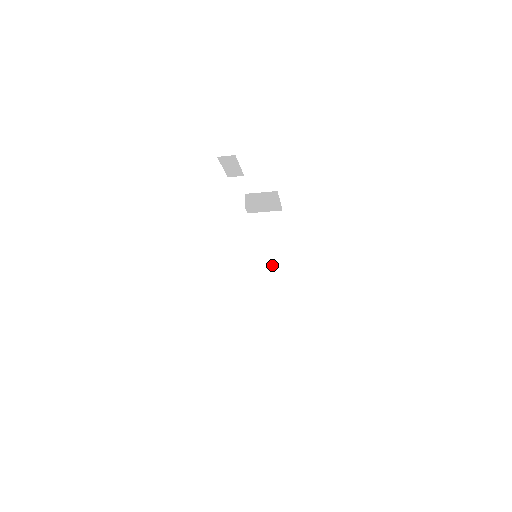
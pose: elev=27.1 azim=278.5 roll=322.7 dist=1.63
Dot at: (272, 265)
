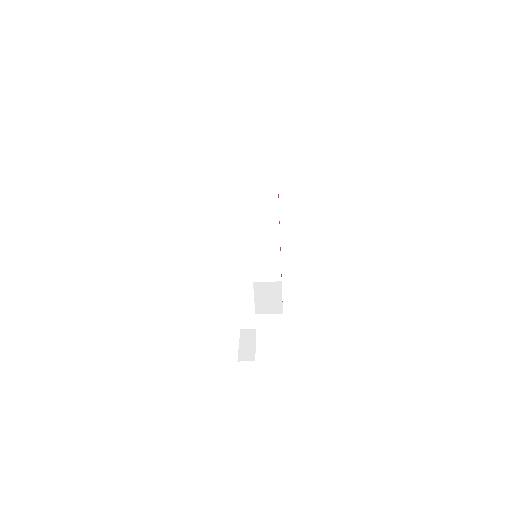
Dot at: (266, 225)
